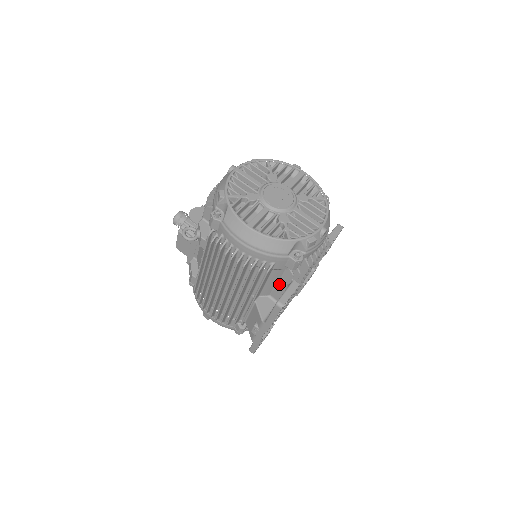
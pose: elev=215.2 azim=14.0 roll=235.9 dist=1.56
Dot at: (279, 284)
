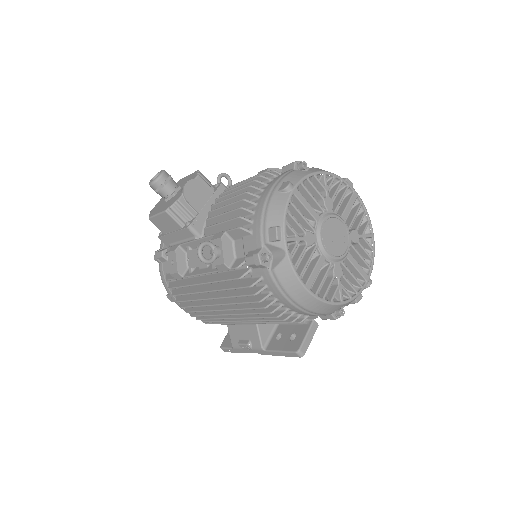
Dot at: occluded
